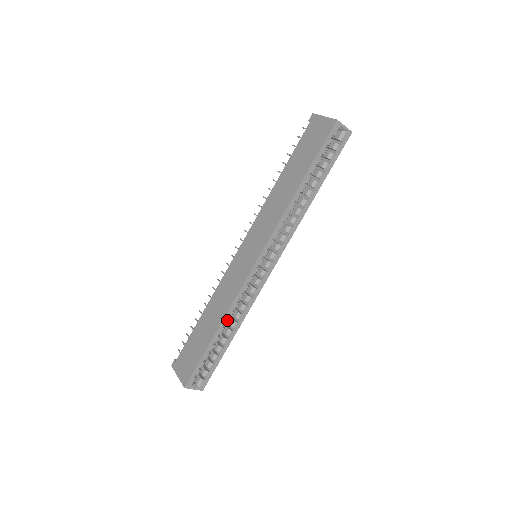
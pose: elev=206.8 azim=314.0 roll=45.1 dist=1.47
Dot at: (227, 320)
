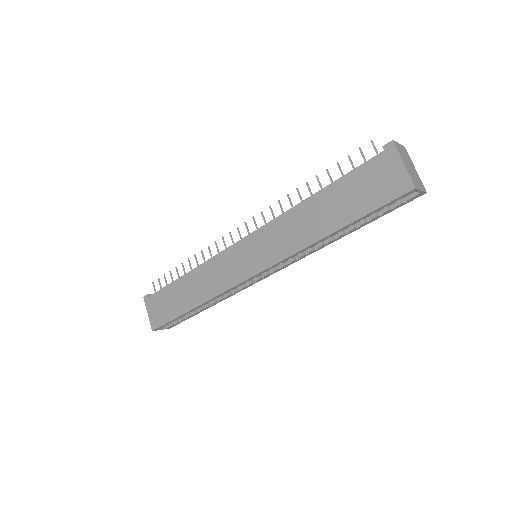
Dot at: (207, 303)
